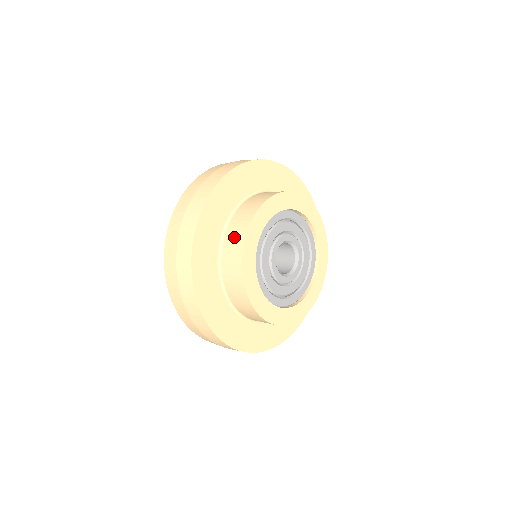
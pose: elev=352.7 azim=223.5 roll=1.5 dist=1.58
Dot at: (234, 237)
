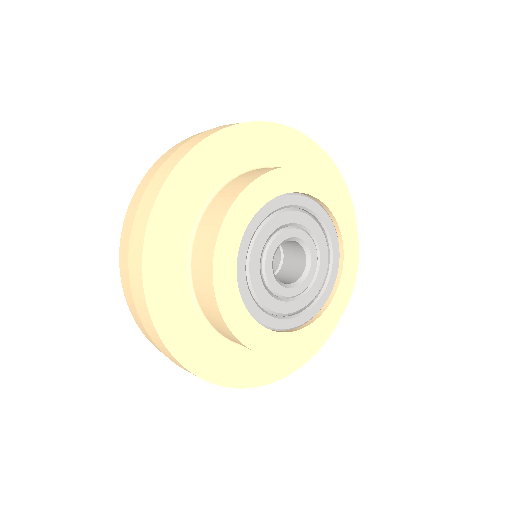
Dot at: (220, 203)
